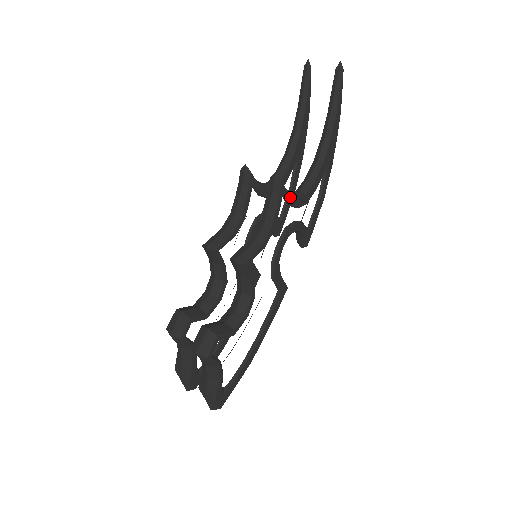
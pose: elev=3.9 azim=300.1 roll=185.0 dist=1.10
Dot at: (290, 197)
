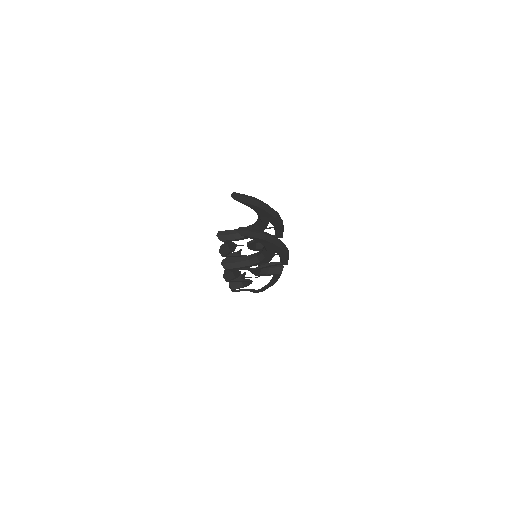
Dot at: (242, 267)
